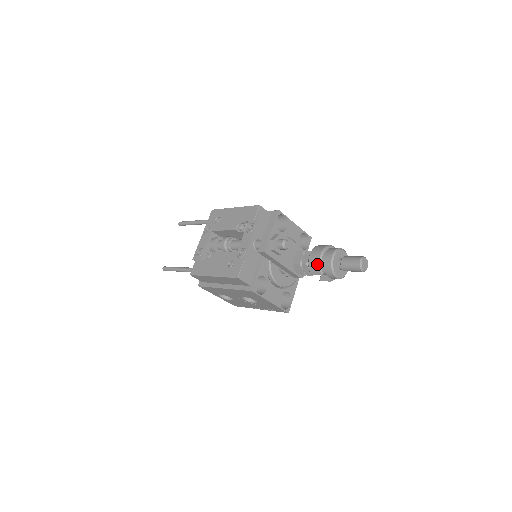
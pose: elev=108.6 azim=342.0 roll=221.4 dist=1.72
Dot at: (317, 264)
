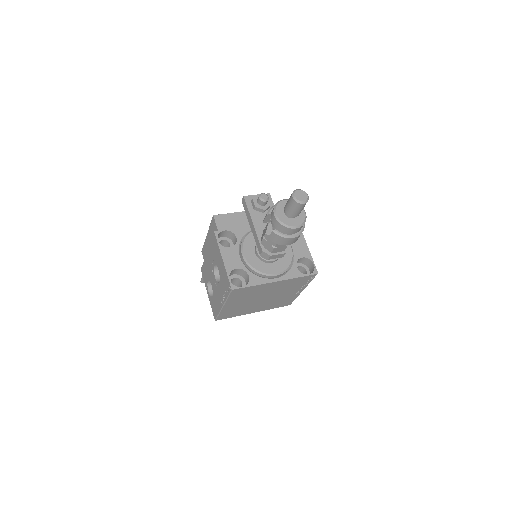
Dot at: (271, 208)
